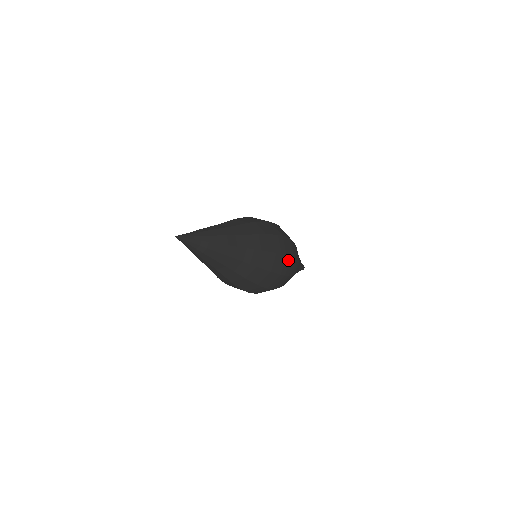
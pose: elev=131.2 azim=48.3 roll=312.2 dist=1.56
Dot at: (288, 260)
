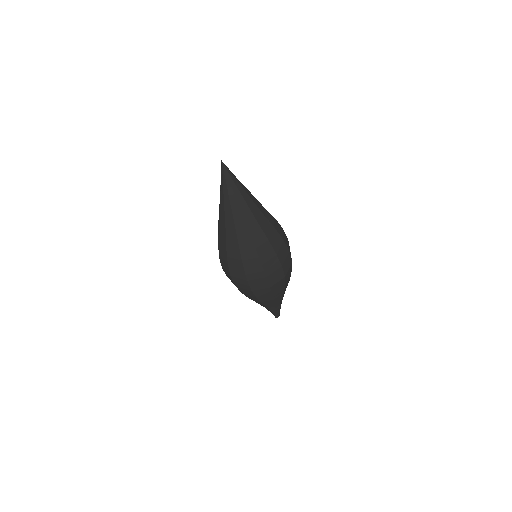
Dot at: (280, 272)
